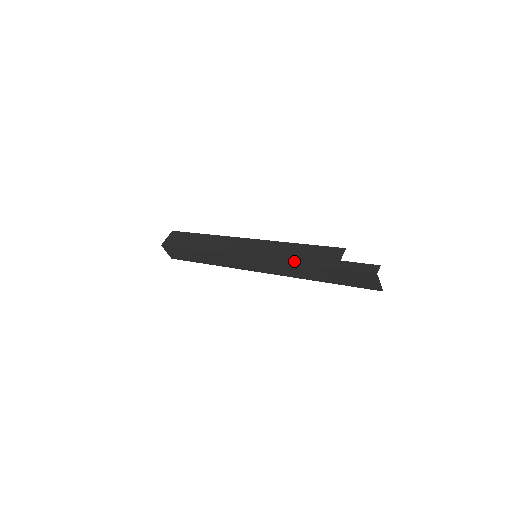
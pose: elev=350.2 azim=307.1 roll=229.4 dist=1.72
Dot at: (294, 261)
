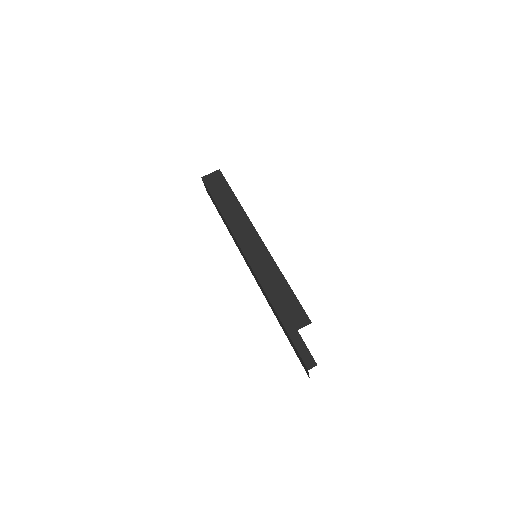
Dot at: (269, 296)
